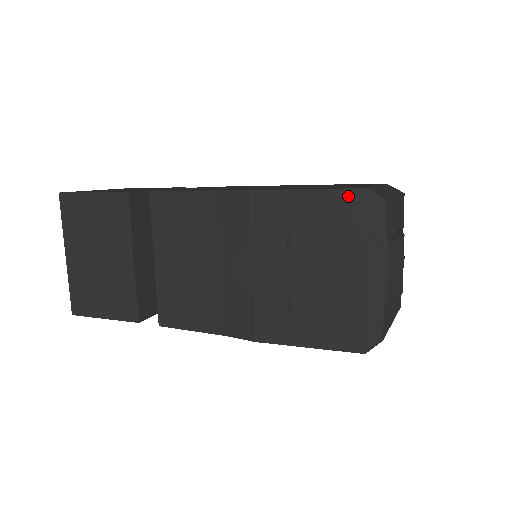
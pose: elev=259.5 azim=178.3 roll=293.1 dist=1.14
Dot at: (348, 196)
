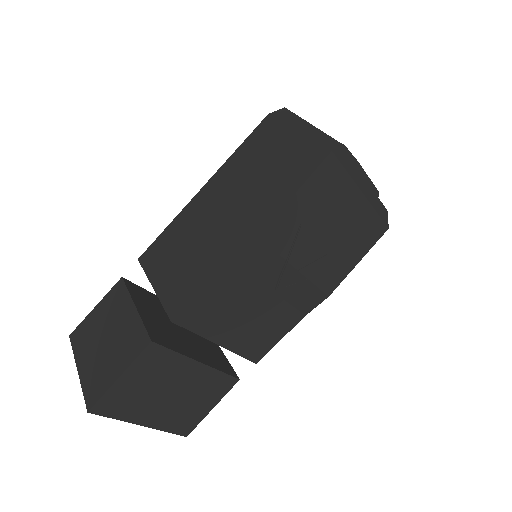
Dot at: (324, 168)
